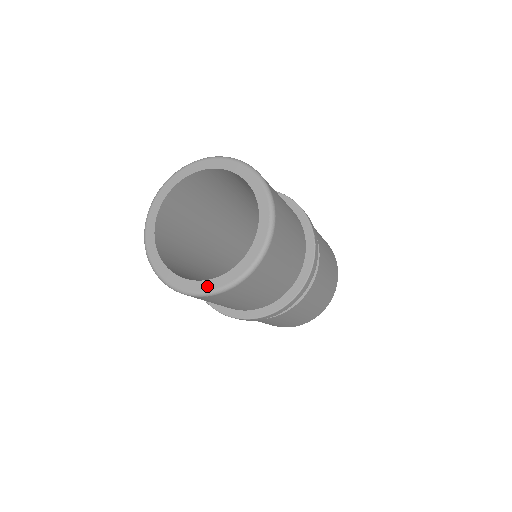
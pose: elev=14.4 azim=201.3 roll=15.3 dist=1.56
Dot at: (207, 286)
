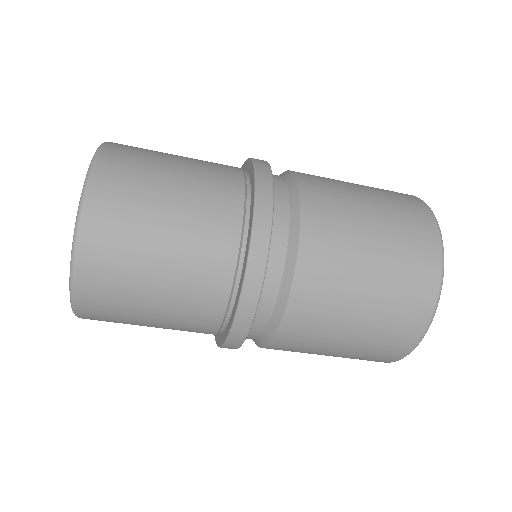
Dot at: occluded
